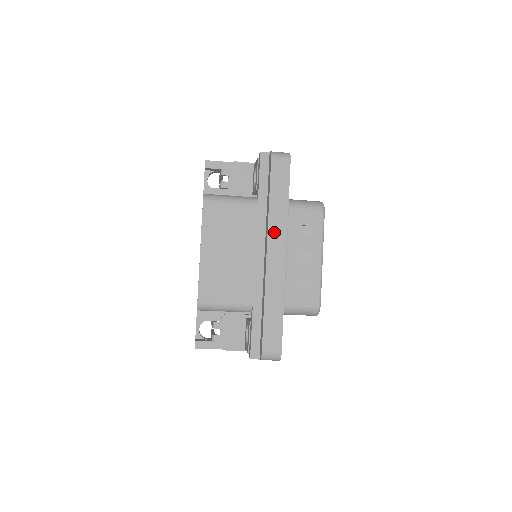
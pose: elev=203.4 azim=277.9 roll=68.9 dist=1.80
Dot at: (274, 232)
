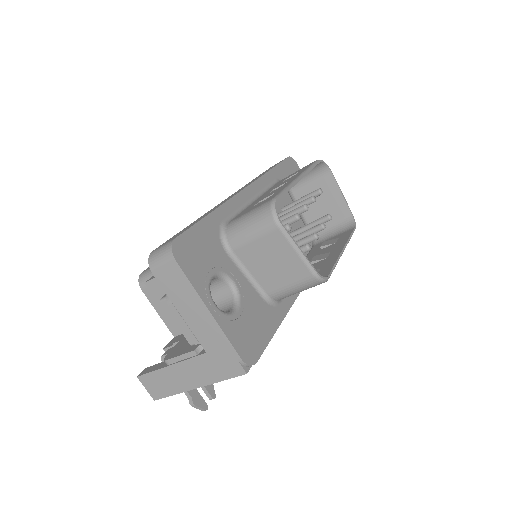
Dot at: occluded
